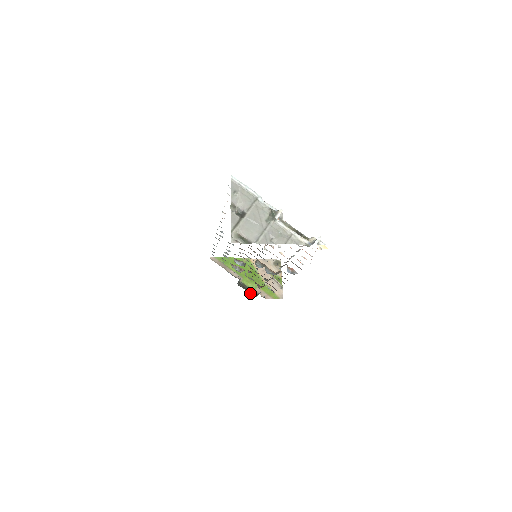
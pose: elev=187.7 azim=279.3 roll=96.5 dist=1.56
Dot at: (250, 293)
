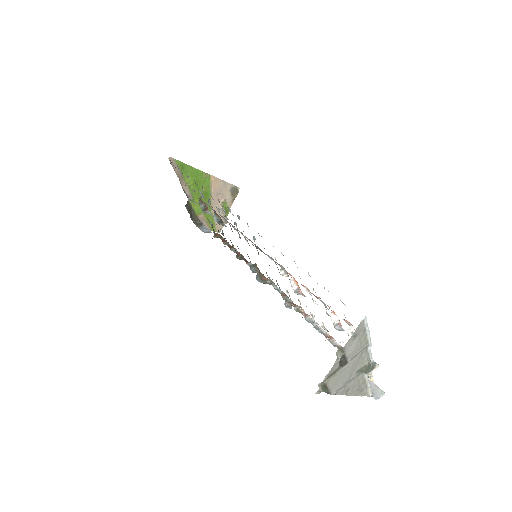
Dot at: (192, 218)
